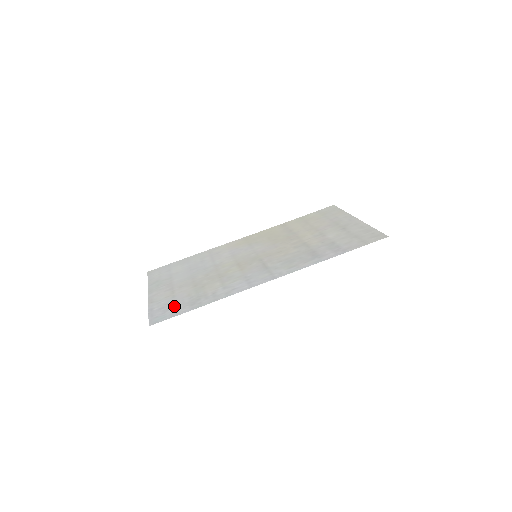
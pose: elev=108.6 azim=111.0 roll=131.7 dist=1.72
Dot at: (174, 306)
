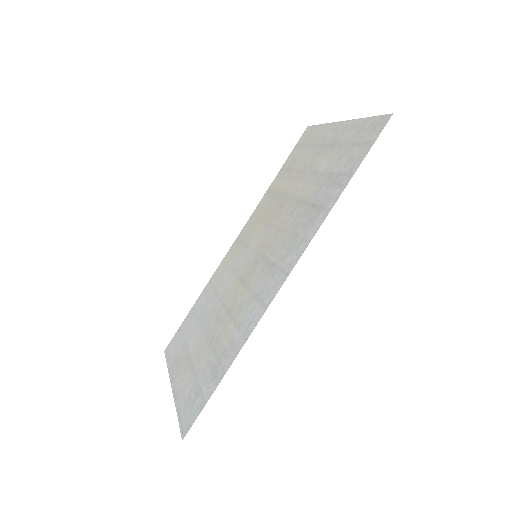
Dot at: (198, 390)
